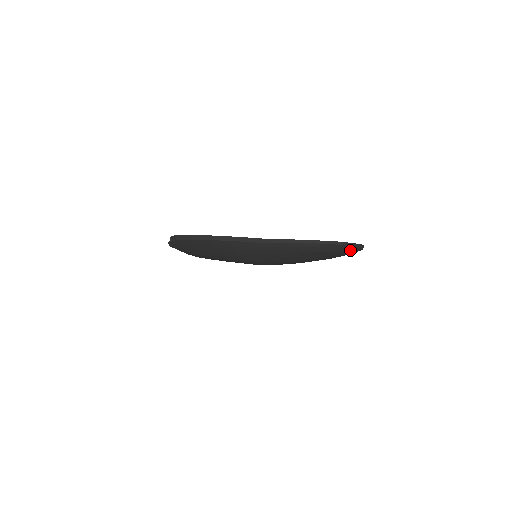
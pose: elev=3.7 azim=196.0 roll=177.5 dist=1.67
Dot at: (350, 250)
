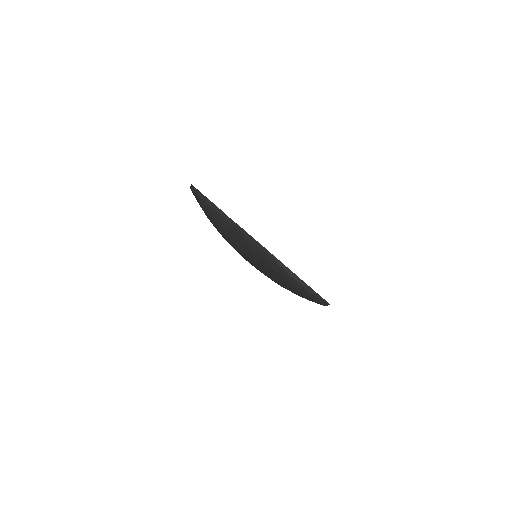
Dot at: (291, 280)
